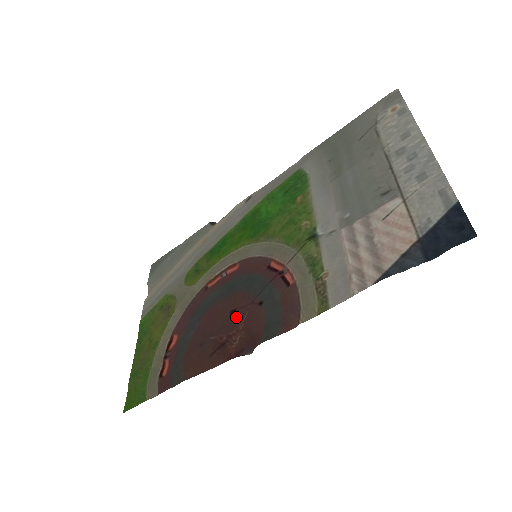
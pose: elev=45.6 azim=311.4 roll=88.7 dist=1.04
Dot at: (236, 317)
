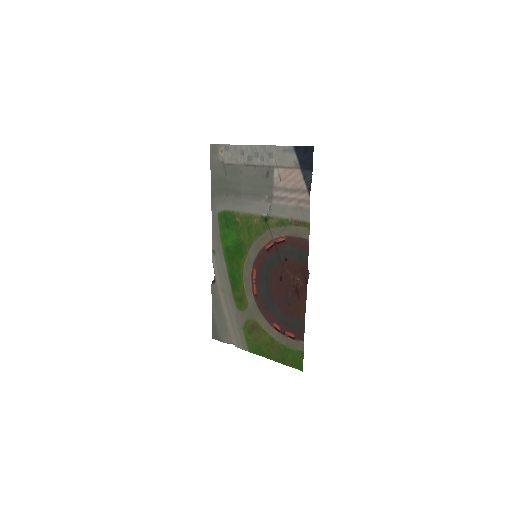
Dot at: (285, 278)
